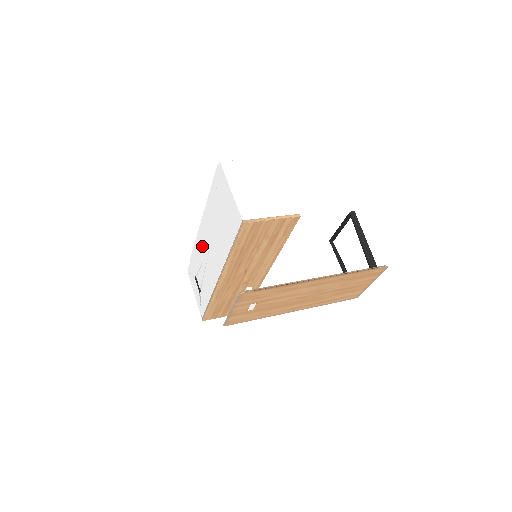
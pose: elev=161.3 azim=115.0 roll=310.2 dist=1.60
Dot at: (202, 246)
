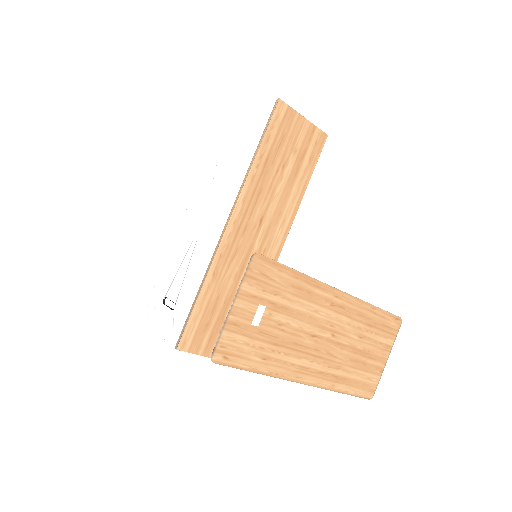
Dot at: (187, 232)
